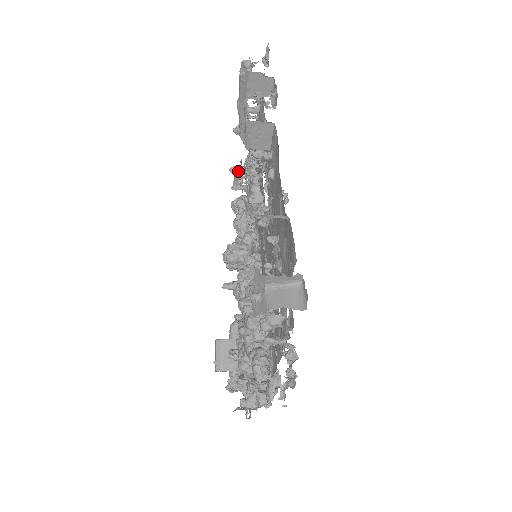
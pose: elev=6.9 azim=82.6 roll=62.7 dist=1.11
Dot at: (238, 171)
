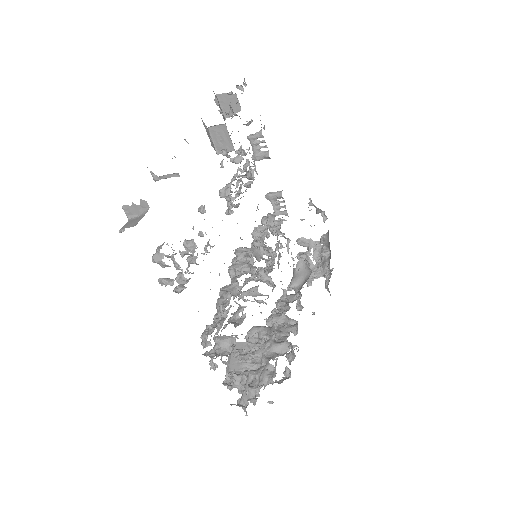
Dot at: (271, 196)
